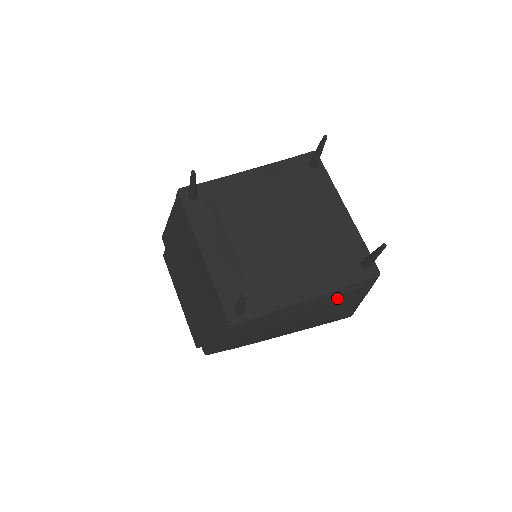
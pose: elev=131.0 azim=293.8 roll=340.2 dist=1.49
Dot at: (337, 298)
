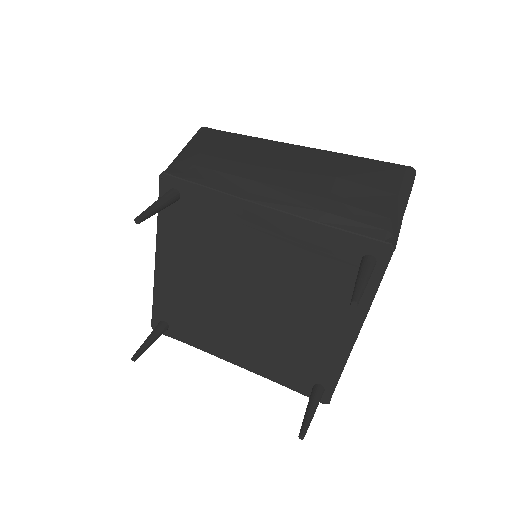
Dot at: occluded
